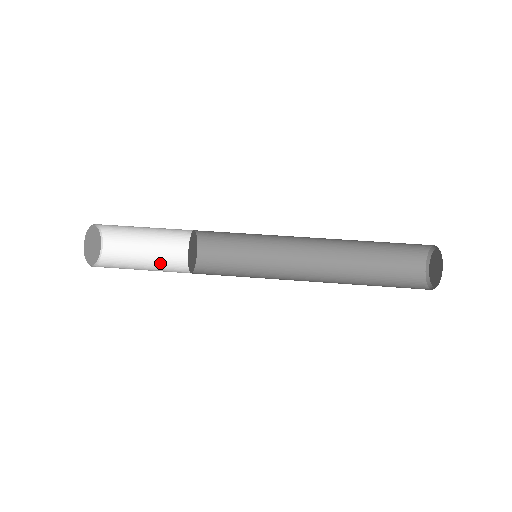
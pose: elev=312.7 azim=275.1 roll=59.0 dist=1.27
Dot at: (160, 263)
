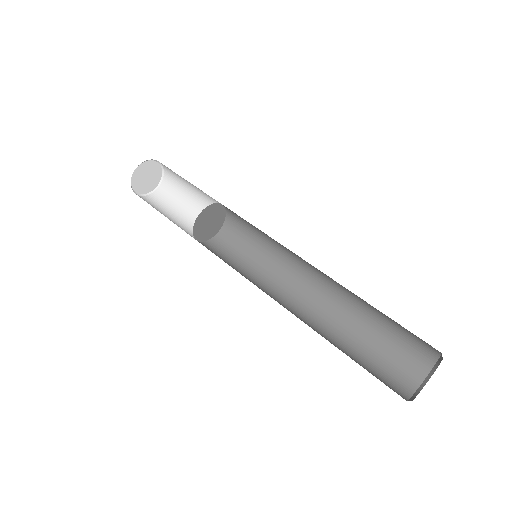
Dot at: (196, 213)
